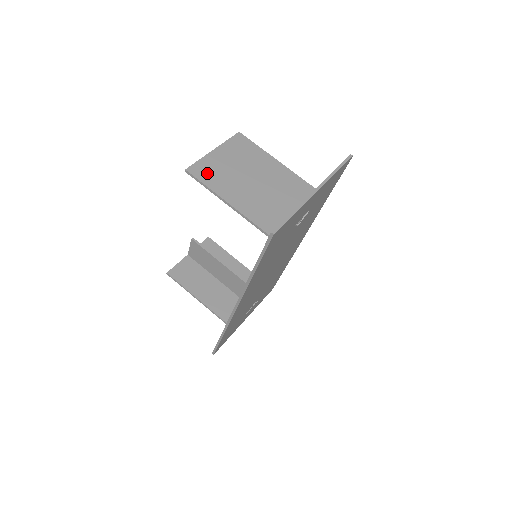
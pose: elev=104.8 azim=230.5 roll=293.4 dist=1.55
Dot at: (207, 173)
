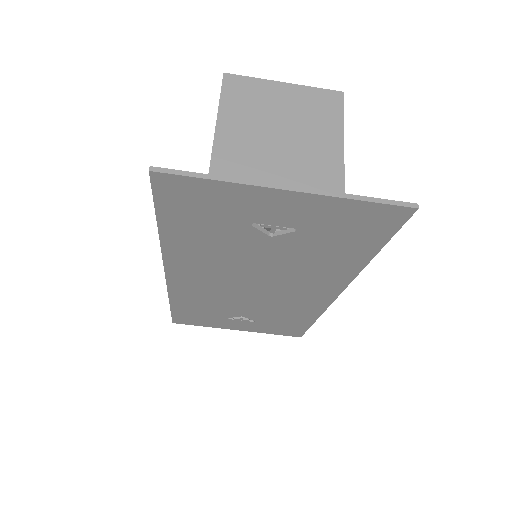
Dot at: (240, 93)
